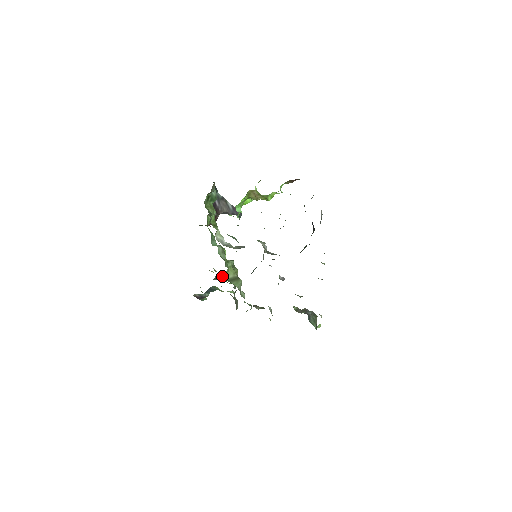
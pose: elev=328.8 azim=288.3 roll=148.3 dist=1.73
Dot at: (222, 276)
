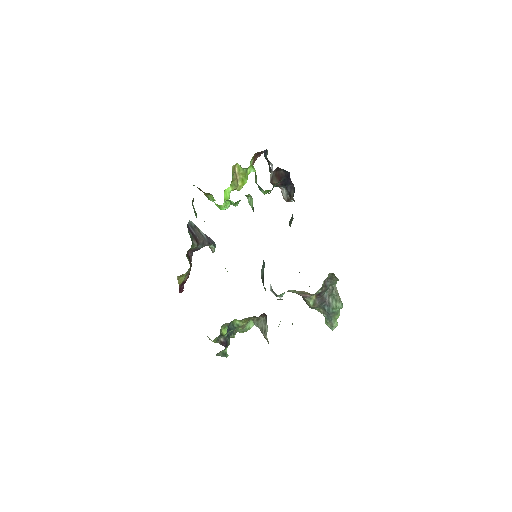
Dot at: (224, 331)
